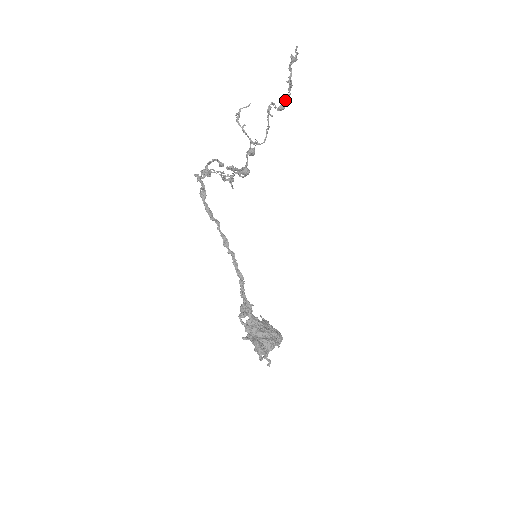
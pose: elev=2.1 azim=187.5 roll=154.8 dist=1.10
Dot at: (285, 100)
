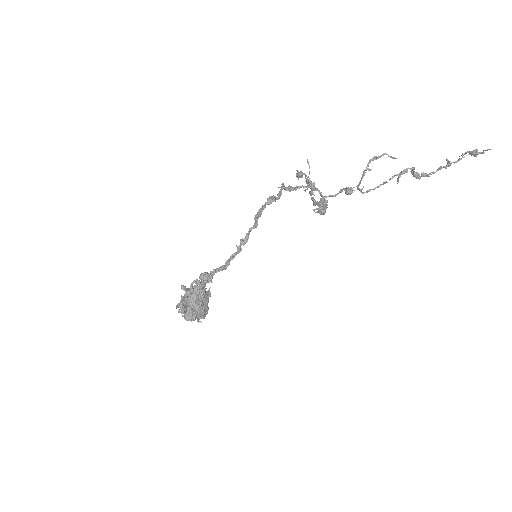
Dot at: (426, 173)
